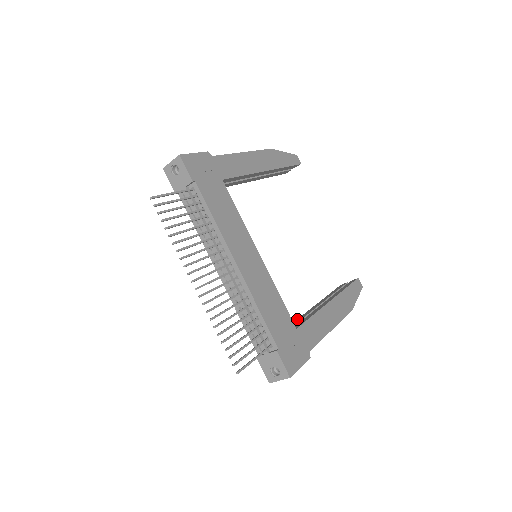
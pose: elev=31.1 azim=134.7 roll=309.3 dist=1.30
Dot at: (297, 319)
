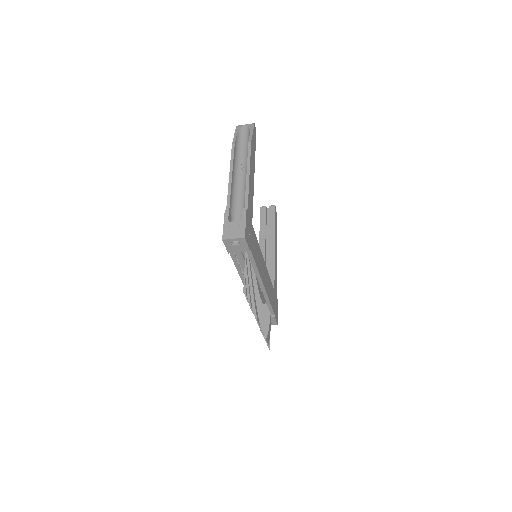
Dot at: occluded
